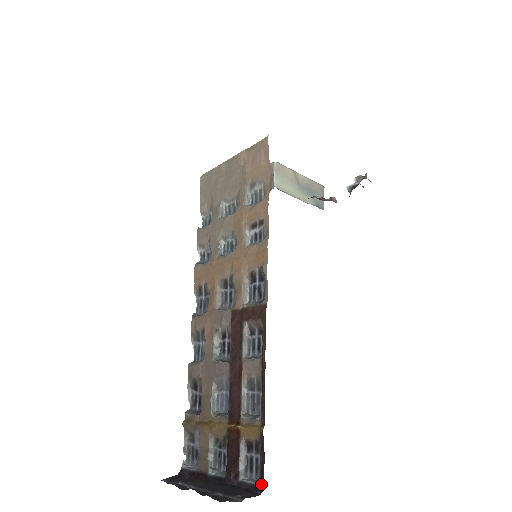
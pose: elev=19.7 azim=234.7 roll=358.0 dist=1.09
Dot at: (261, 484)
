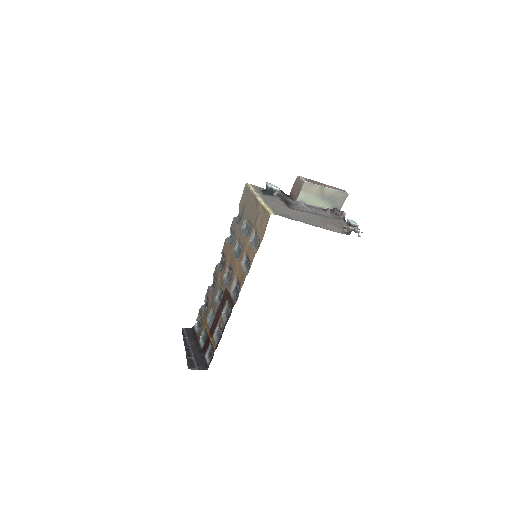
Dot at: (208, 366)
